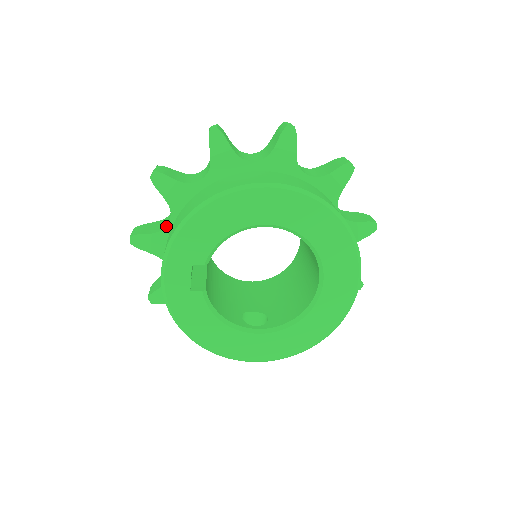
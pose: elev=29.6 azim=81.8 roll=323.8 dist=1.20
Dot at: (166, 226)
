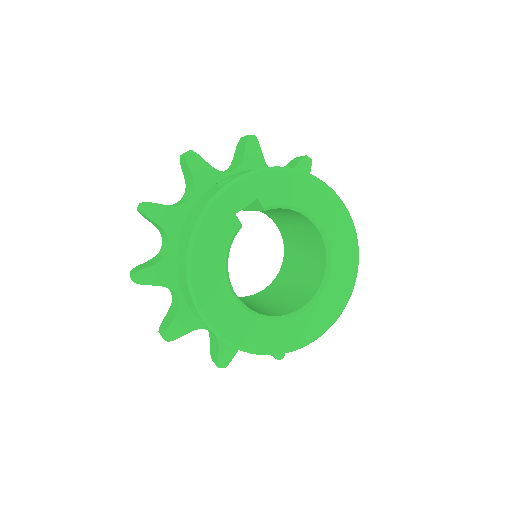
Dot at: occluded
